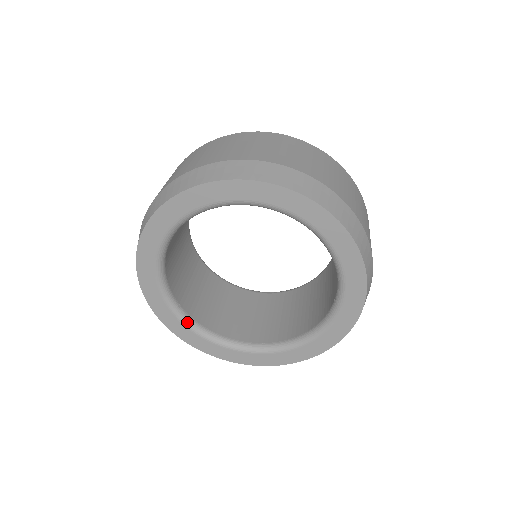
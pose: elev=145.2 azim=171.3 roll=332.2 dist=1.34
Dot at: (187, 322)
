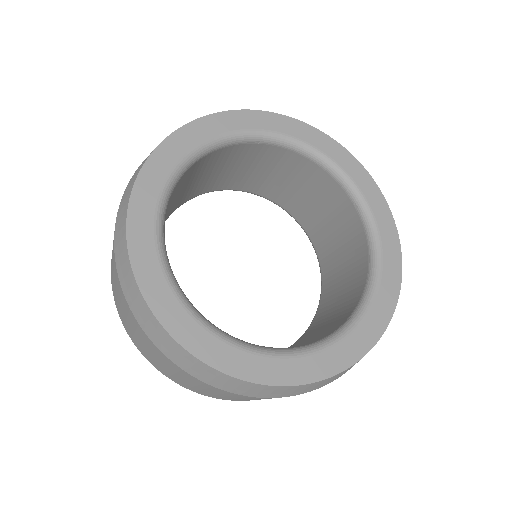
Dot at: (161, 228)
